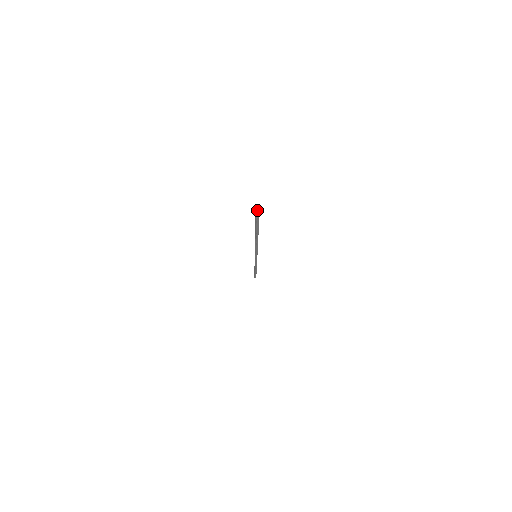
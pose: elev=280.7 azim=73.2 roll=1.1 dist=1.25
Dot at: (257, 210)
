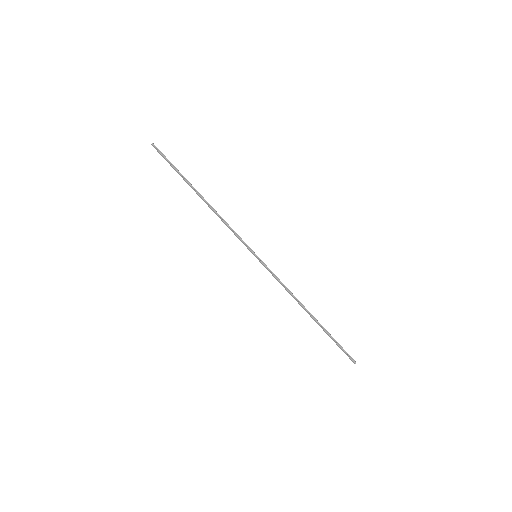
Dot at: (155, 147)
